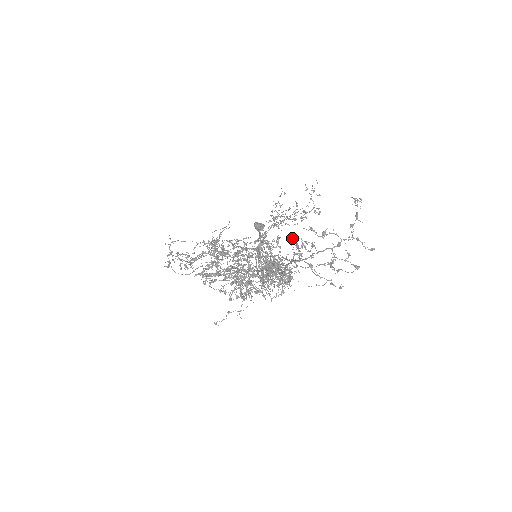
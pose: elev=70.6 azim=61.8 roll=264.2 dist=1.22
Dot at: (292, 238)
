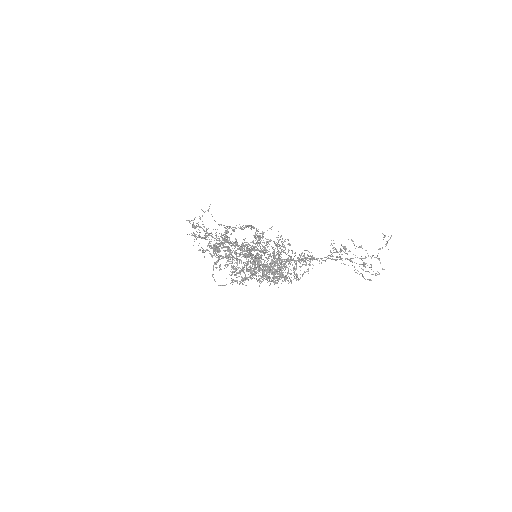
Dot at: occluded
